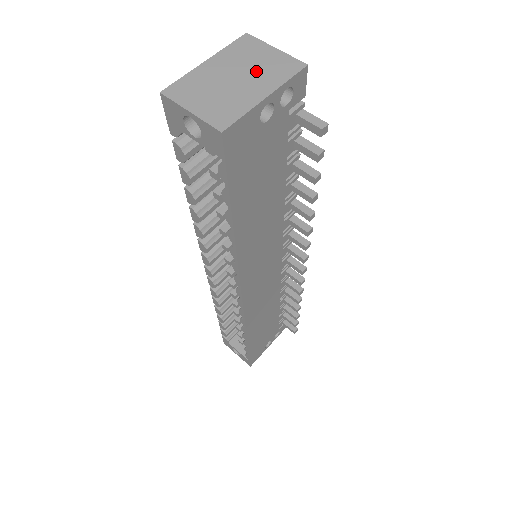
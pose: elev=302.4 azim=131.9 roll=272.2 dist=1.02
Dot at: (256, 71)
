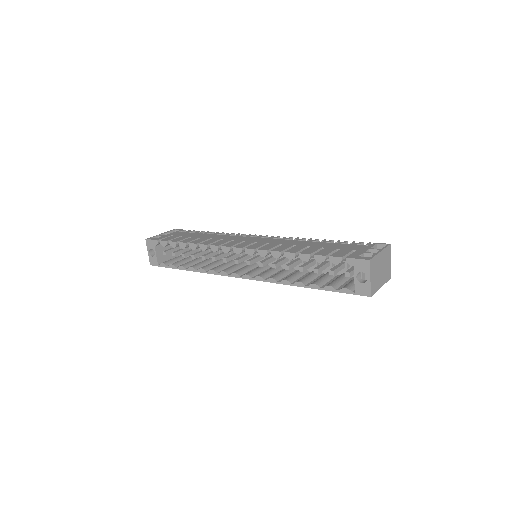
Dot at: (385, 270)
